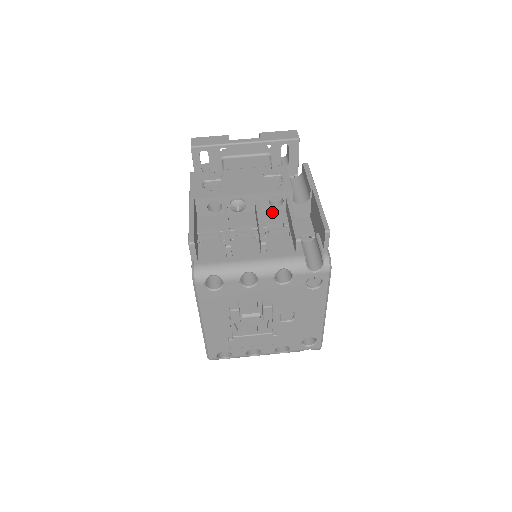
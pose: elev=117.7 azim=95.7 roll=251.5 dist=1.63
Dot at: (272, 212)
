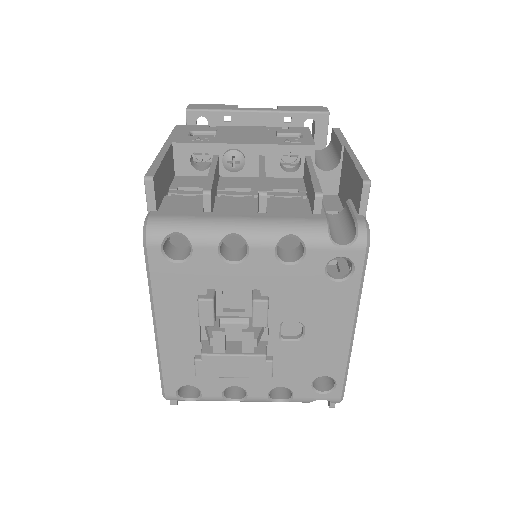
Dot at: (283, 178)
